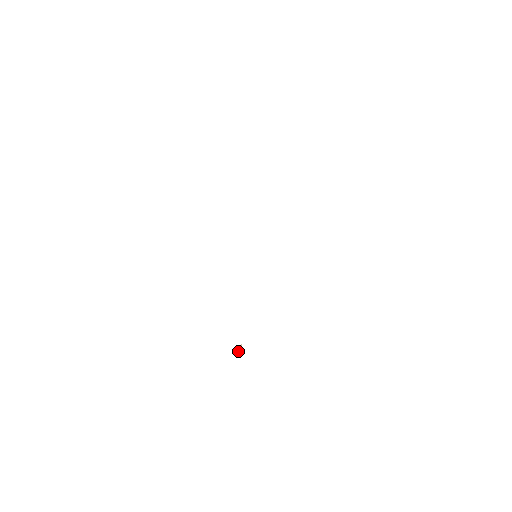
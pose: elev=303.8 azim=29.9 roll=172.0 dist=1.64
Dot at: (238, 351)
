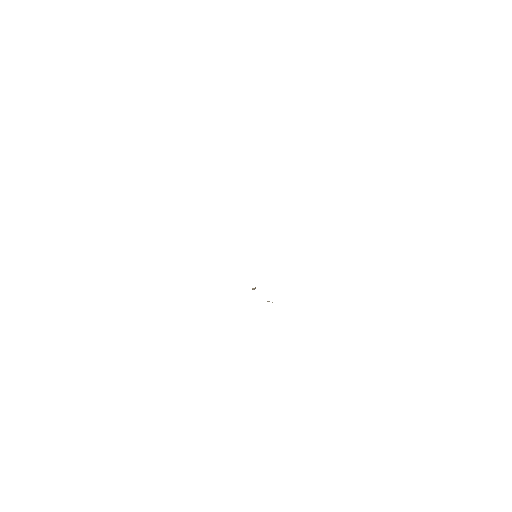
Dot at: (253, 289)
